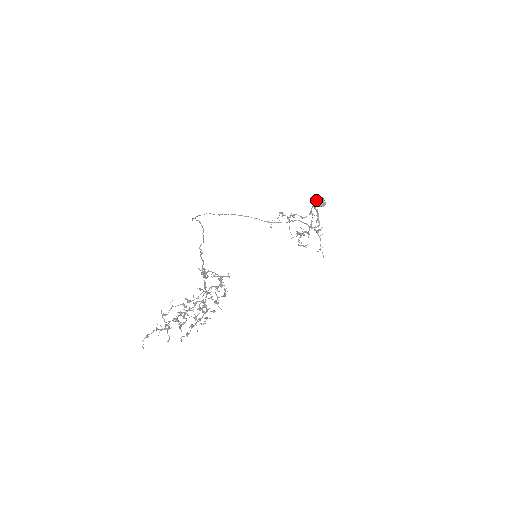
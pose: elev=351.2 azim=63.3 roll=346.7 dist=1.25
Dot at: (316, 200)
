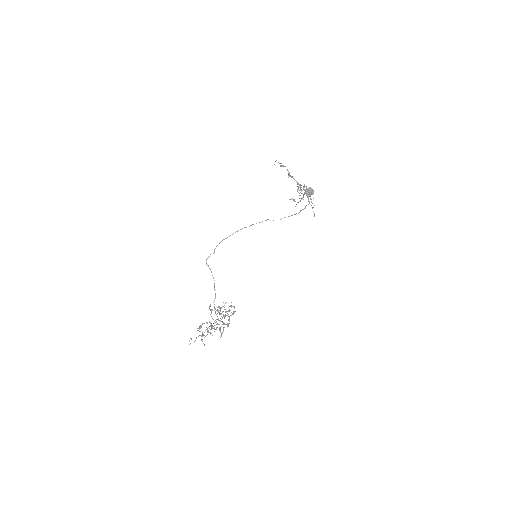
Dot at: (306, 191)
